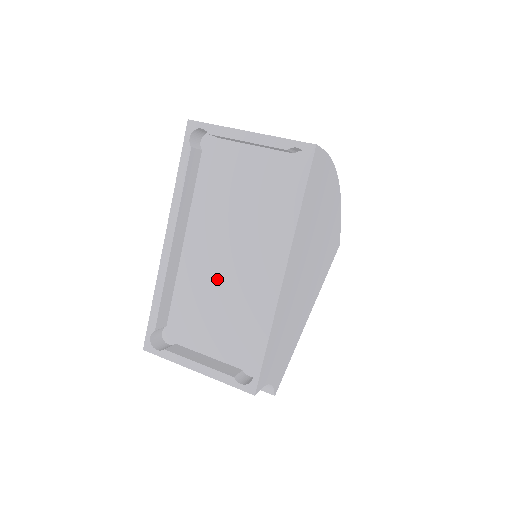
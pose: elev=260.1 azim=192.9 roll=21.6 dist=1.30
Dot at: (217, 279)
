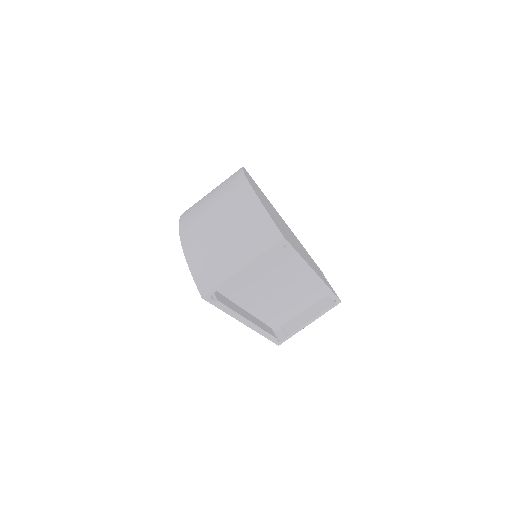
Dot at: (277, 299)
